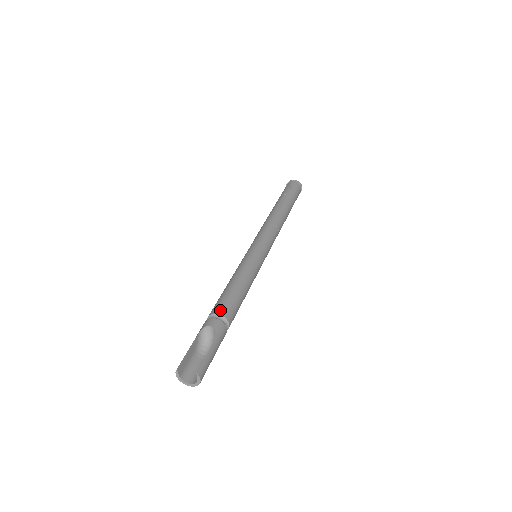
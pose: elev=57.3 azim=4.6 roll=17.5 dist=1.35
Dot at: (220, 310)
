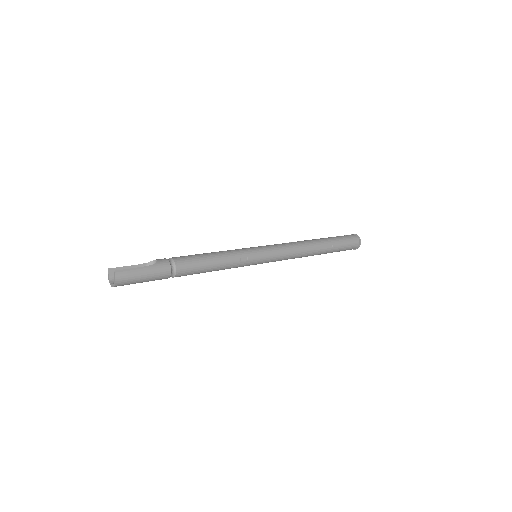
Dot at: (176, 257)
